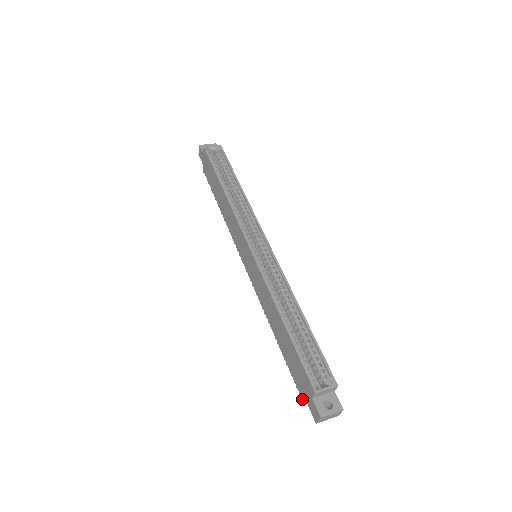
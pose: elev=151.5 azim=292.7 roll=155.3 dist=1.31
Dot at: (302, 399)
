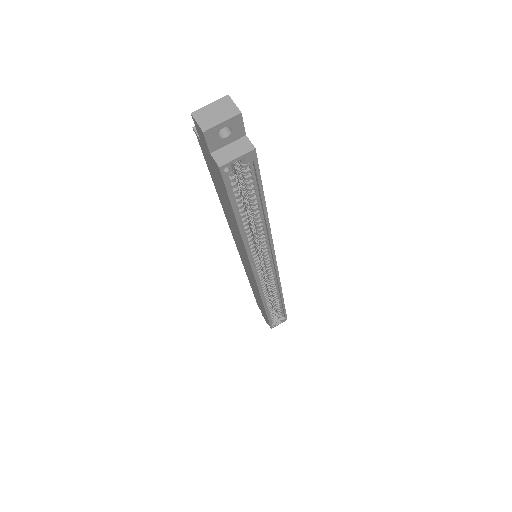
Dot at: occluded
